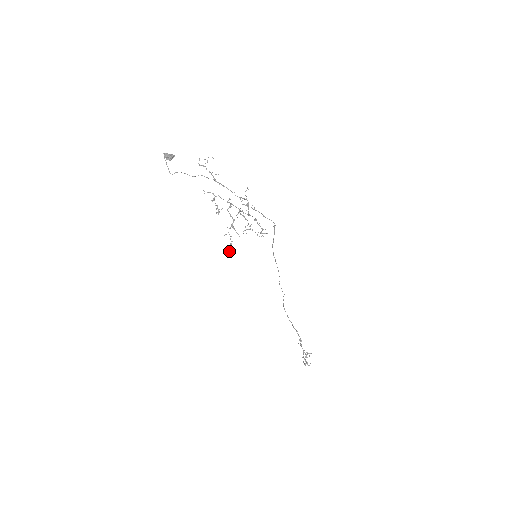
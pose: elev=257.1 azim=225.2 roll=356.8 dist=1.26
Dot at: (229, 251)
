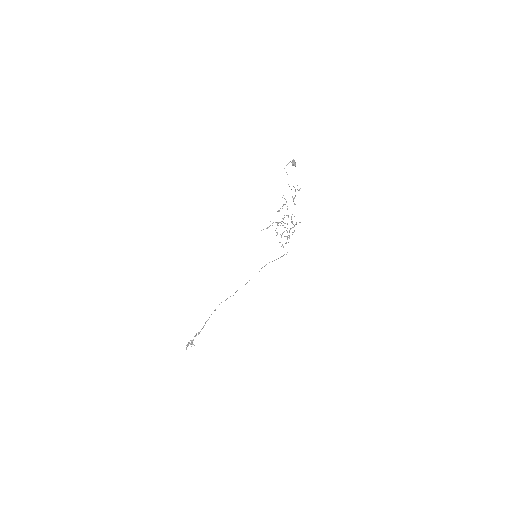
Dot at: occluded
